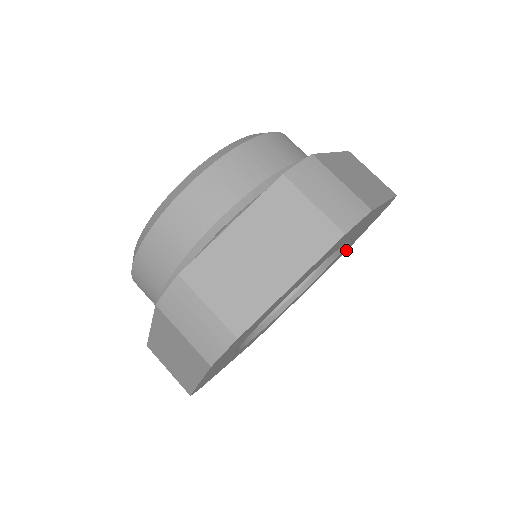
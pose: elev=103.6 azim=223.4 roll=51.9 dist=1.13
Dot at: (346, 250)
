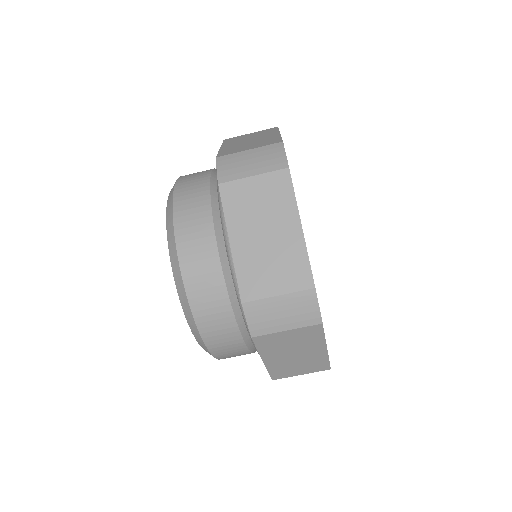
Dot at: occluded
